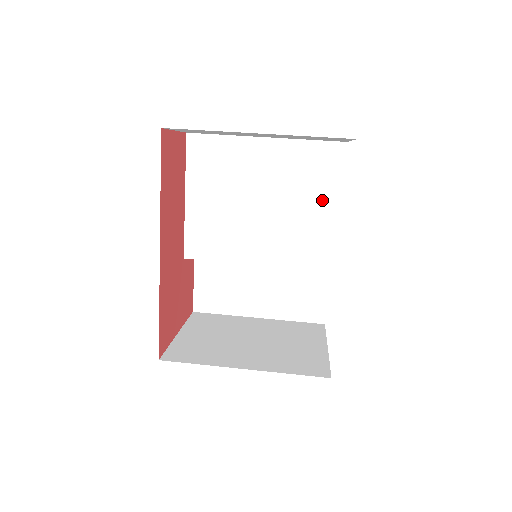
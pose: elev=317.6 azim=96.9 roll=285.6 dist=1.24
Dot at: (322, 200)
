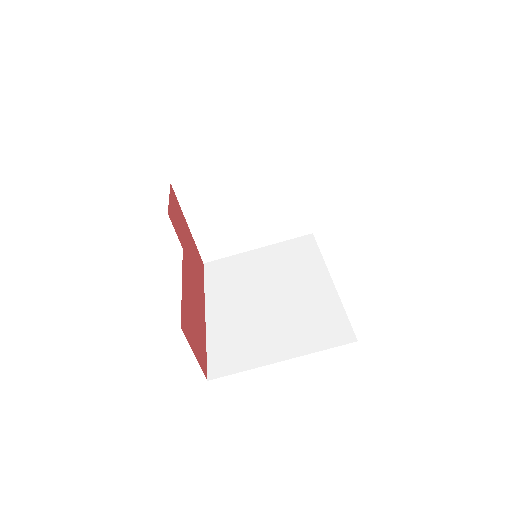
Dot at: occluded
